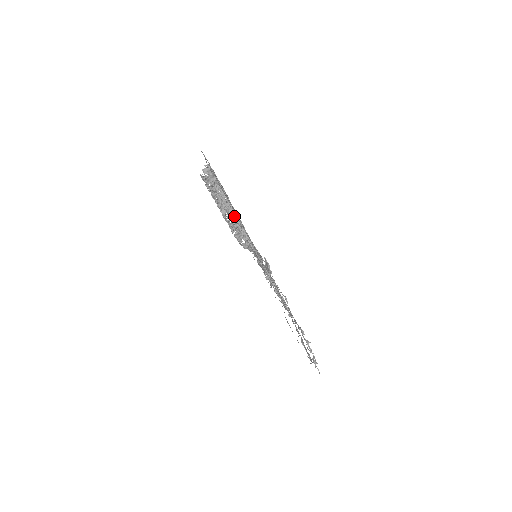
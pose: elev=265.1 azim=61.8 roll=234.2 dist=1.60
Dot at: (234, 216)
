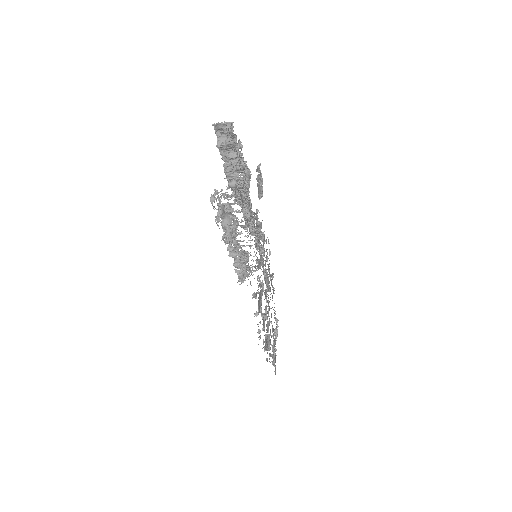
Dot at: (244, 196)
